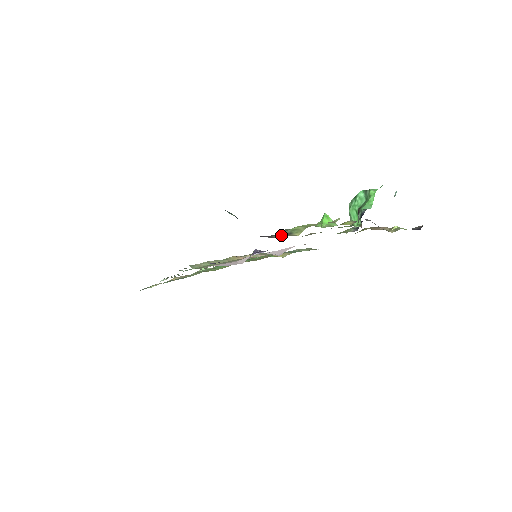
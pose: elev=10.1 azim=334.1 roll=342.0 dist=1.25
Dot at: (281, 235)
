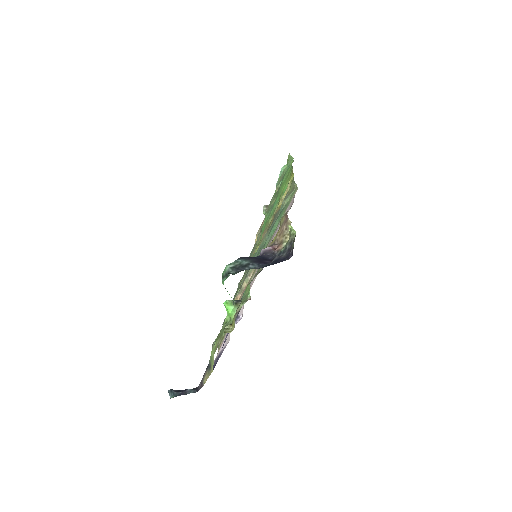
Dot at: (207, 373)
